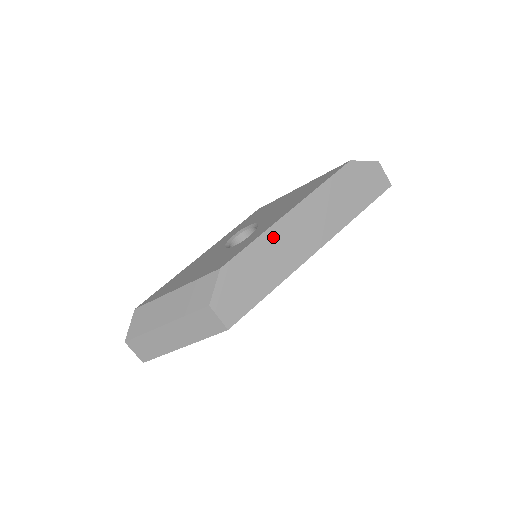
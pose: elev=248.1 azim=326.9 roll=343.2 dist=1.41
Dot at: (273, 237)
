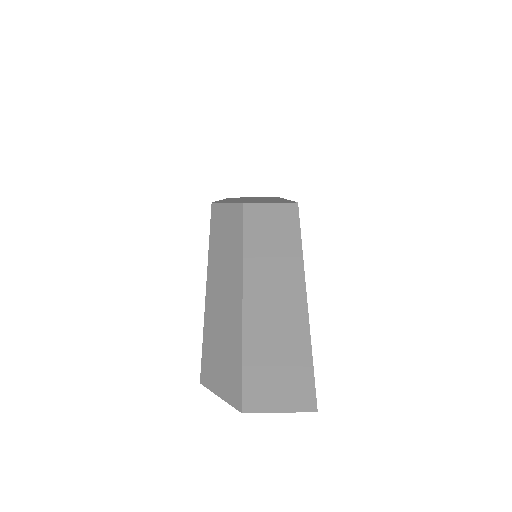
Dot at: occluded
